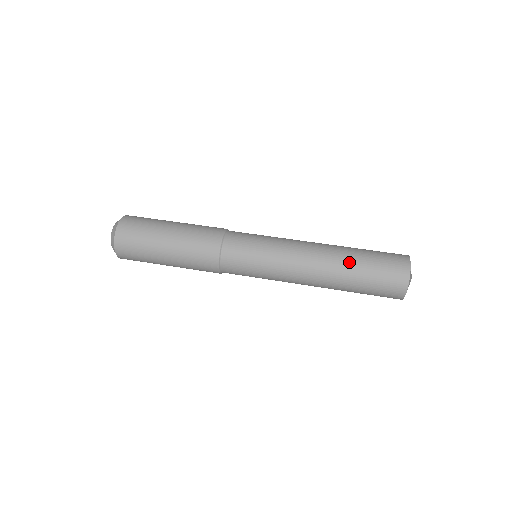
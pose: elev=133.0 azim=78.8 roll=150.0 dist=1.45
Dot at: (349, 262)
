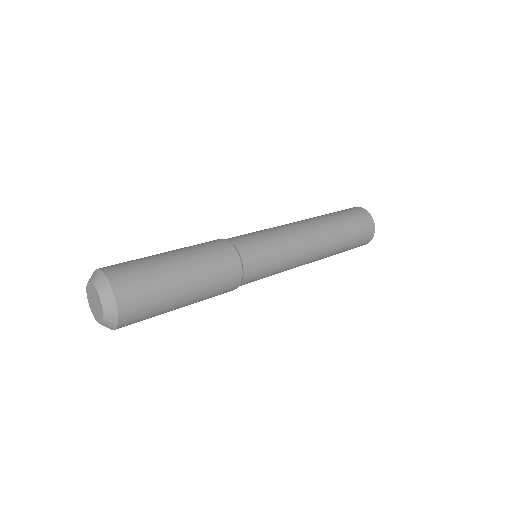
Dot at: (339, 232)
